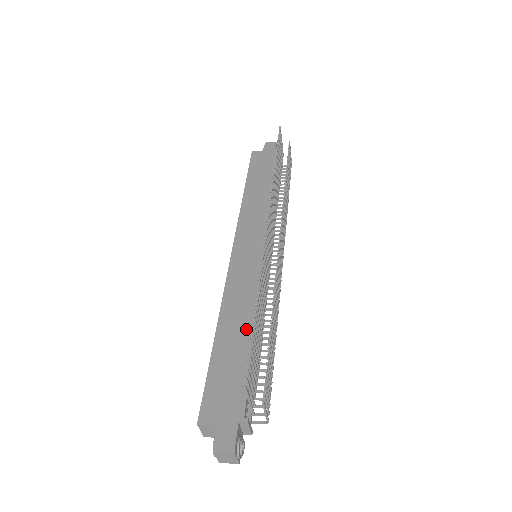
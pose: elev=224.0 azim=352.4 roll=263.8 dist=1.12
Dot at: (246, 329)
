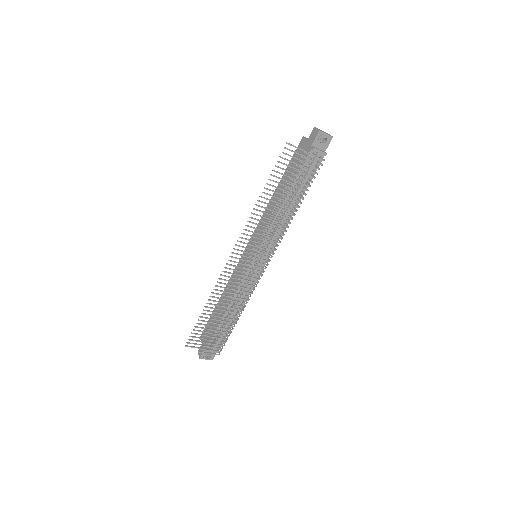
Dot at: occluded
